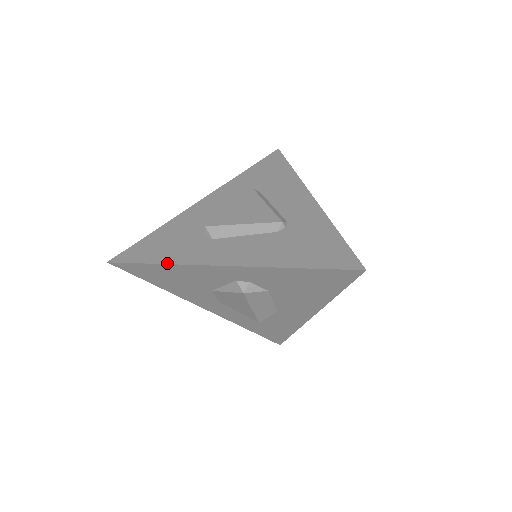
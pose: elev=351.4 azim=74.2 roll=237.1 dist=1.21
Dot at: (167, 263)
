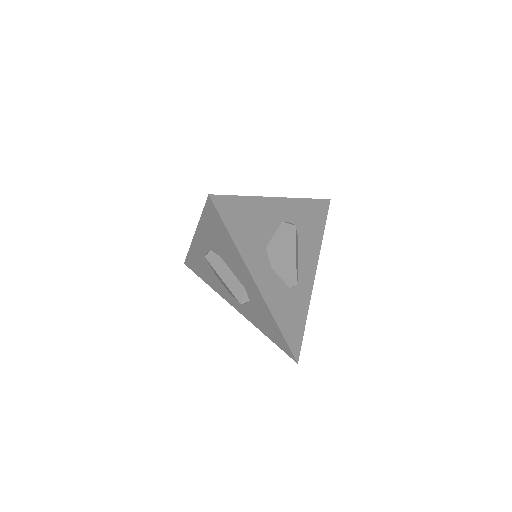
Dot at: (189, 249)
